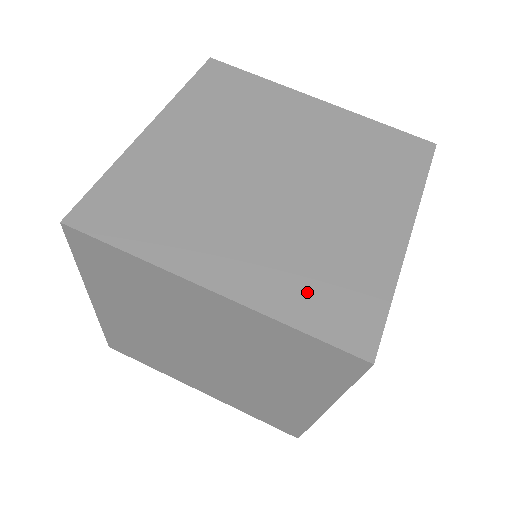
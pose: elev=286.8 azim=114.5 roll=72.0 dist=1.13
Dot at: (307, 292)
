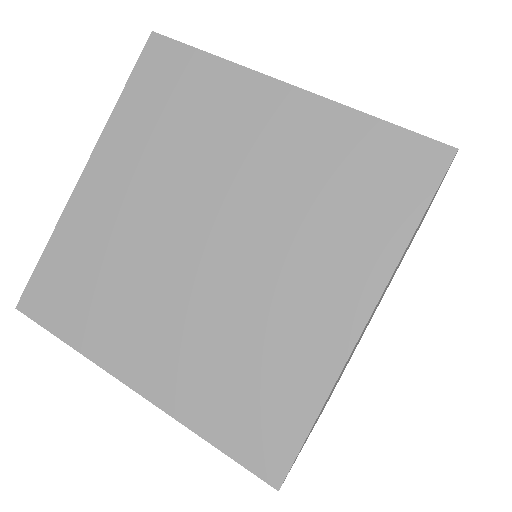
Dot at: (224, 399)
